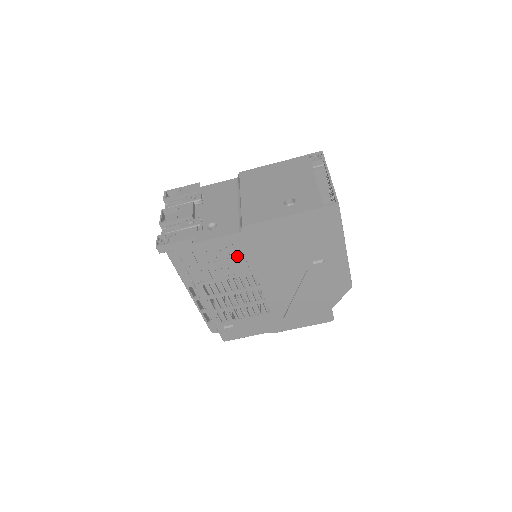
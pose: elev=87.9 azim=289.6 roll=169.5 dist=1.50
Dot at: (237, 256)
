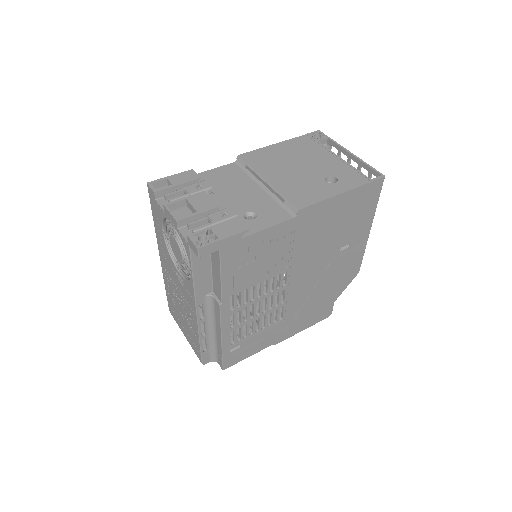
Dot at: (279, 250)
